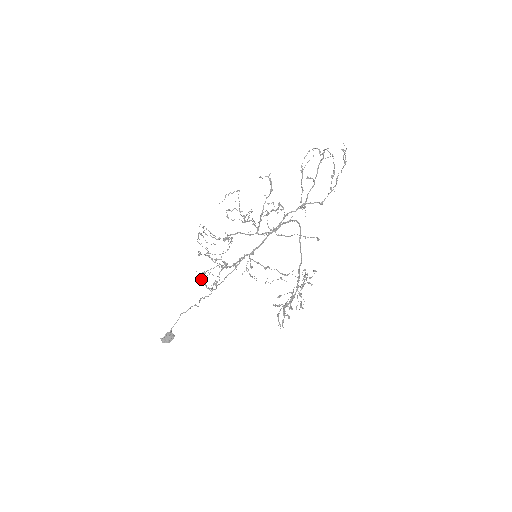
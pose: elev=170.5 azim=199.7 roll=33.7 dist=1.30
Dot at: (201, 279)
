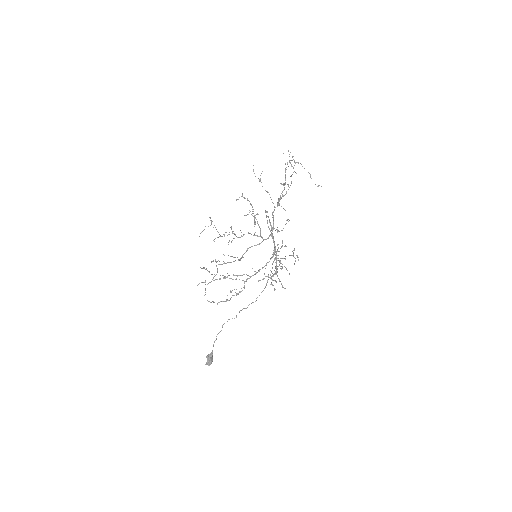
Dot at: occluded
